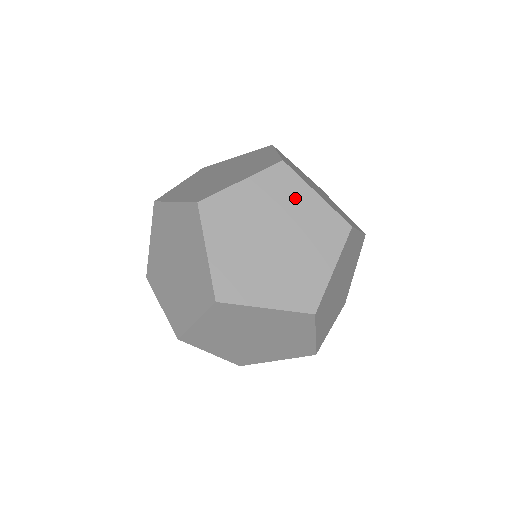
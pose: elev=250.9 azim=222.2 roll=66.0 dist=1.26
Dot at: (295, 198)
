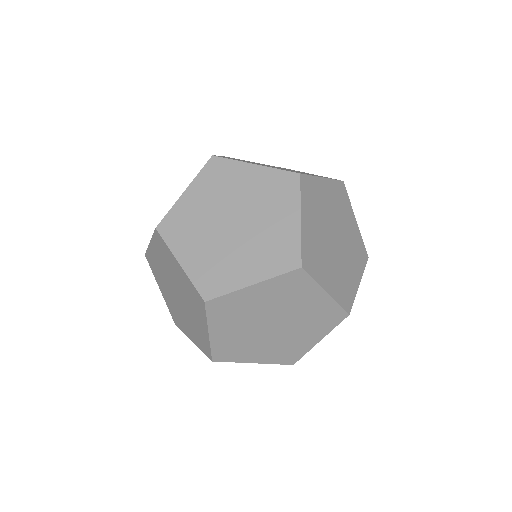
Dot at: (236, 179)
